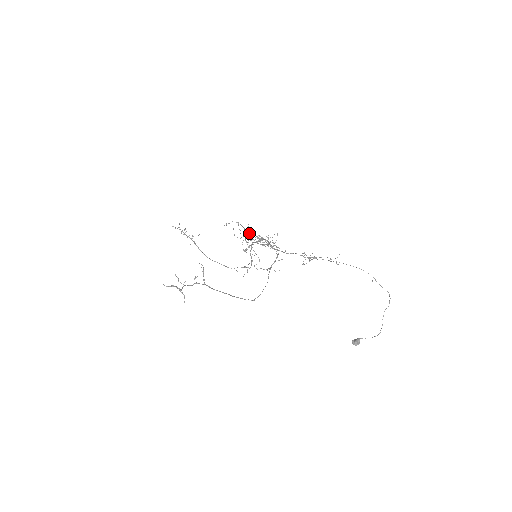
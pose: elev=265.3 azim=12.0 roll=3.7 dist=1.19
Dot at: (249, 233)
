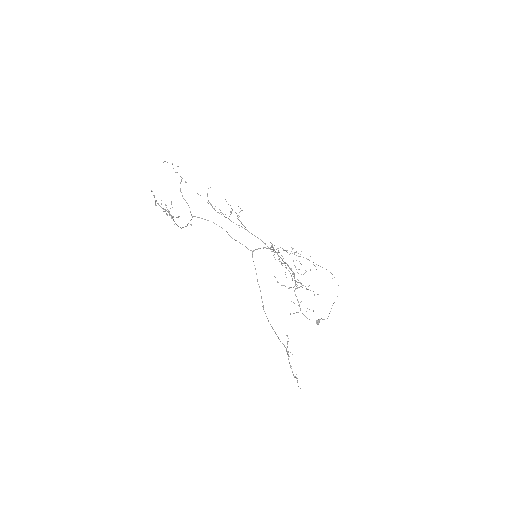
Dot at: occluded
